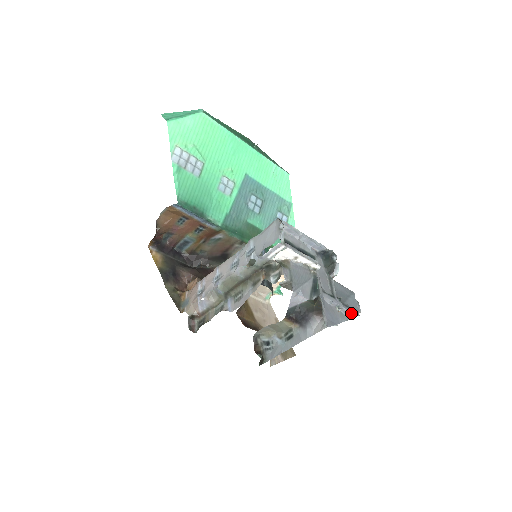
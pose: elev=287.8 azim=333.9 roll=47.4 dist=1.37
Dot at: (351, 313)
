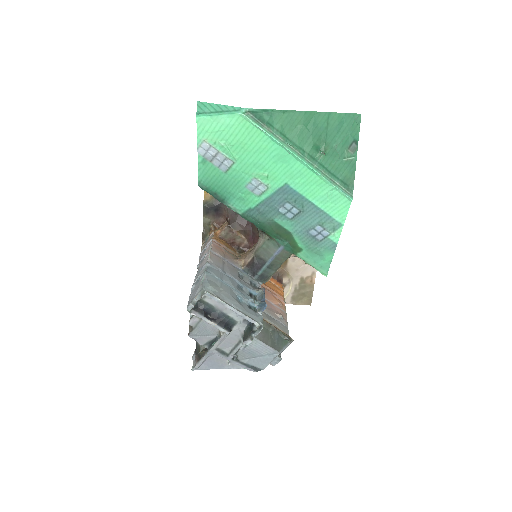
Dot at: (244, 368)
